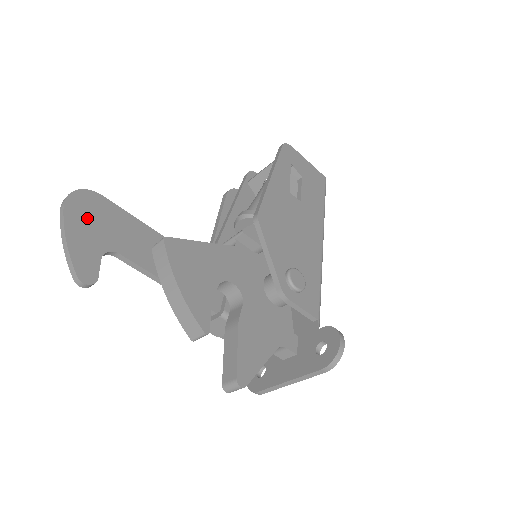
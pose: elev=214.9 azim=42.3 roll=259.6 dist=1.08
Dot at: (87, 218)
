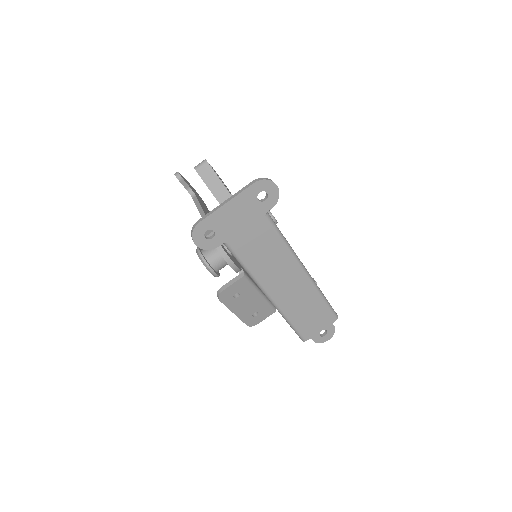
Dot at: (197, 194)
